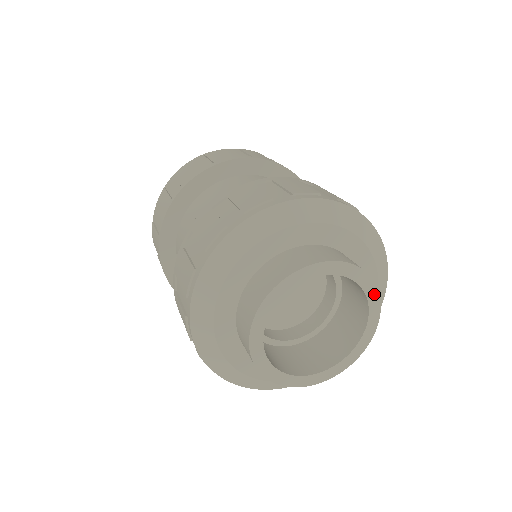
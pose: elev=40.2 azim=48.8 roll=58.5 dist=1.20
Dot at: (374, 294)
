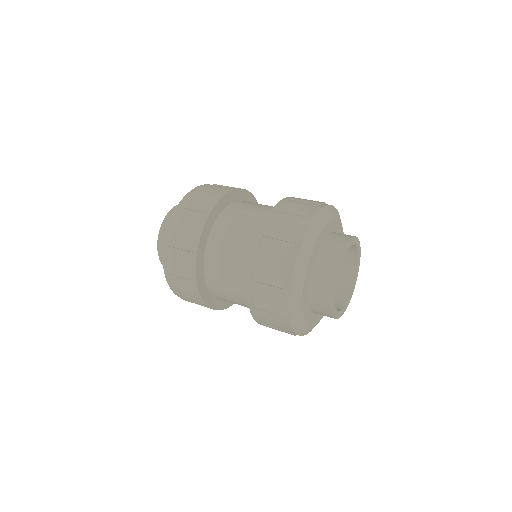
Dot at: (358, 269)
